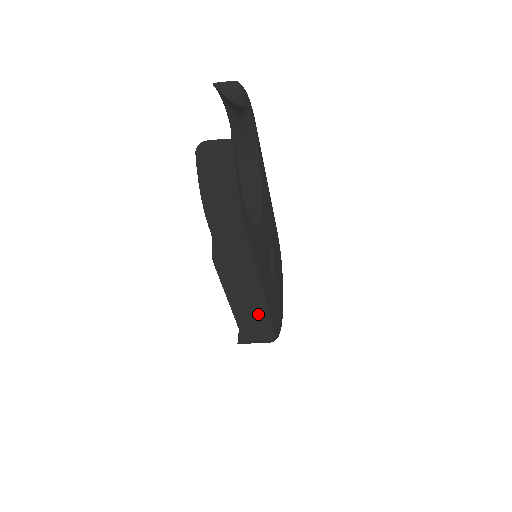
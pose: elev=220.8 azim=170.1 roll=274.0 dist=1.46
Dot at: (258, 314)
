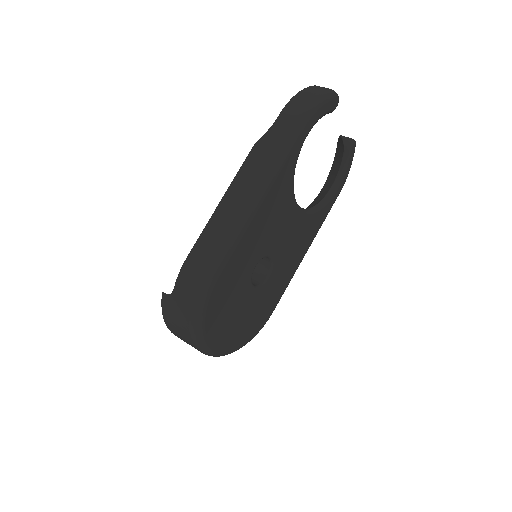
Dot at: (228, 232)
